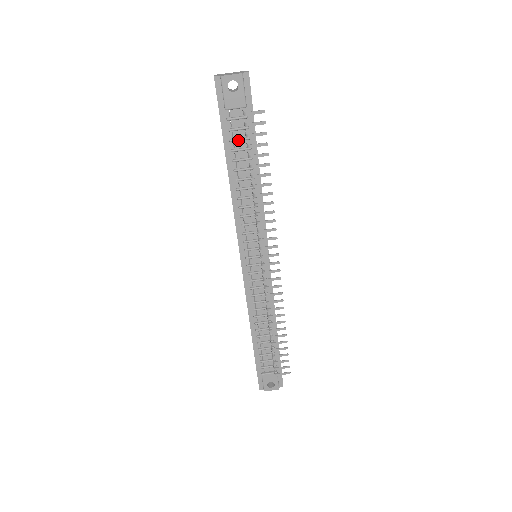
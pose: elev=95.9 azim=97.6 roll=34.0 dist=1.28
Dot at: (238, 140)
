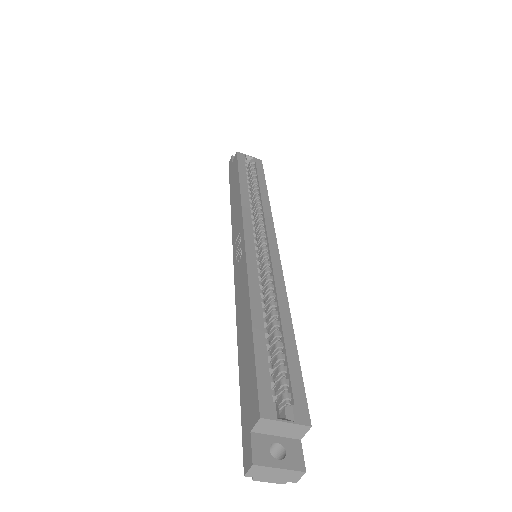
Dot at: occluded
